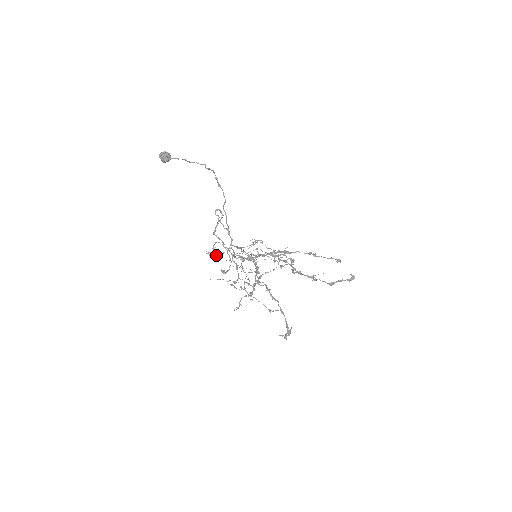
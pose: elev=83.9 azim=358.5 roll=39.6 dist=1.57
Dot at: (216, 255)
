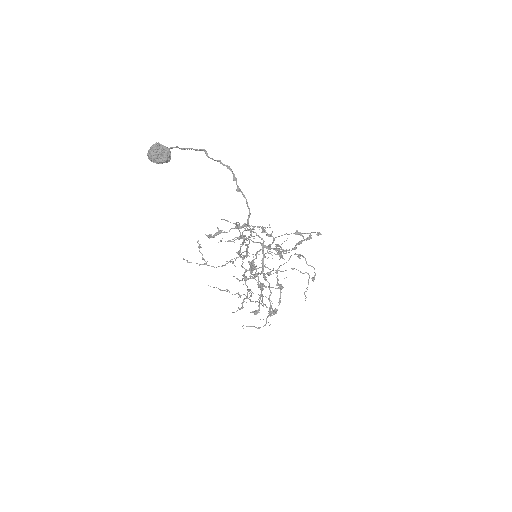
Dot at: occluded
